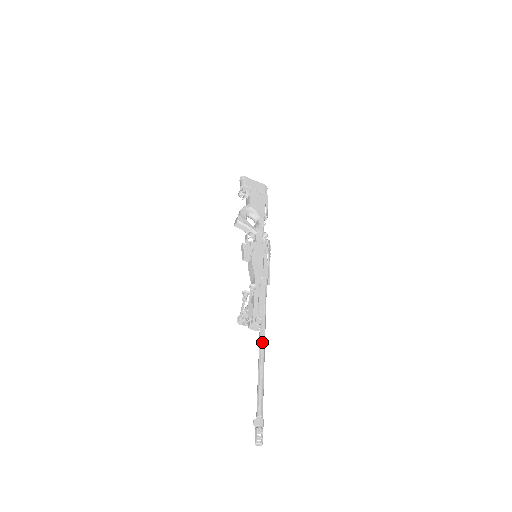
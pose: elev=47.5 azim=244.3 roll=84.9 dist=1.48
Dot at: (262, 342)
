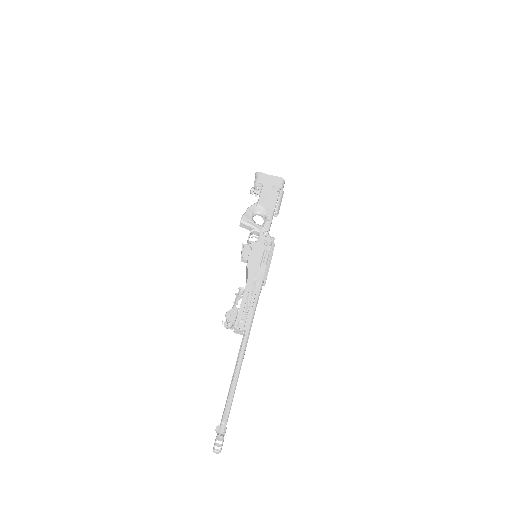
Dot at: (242, 347)
